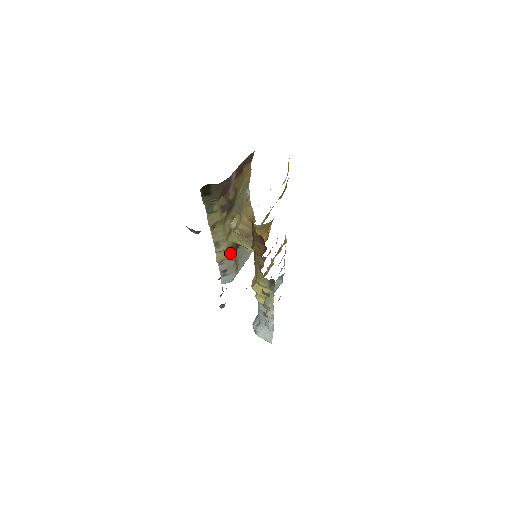
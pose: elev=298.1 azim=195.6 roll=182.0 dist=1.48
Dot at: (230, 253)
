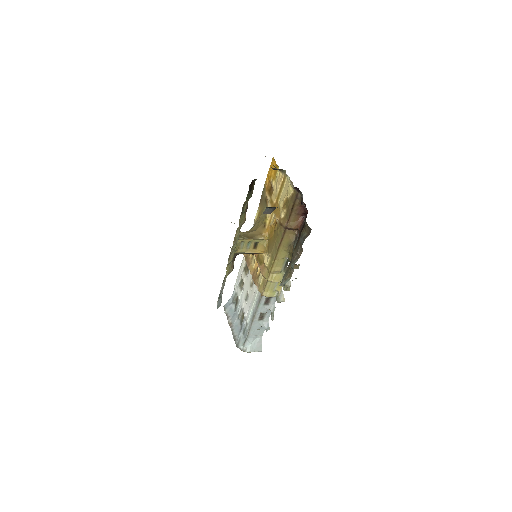
Dot at: (233, 265)
